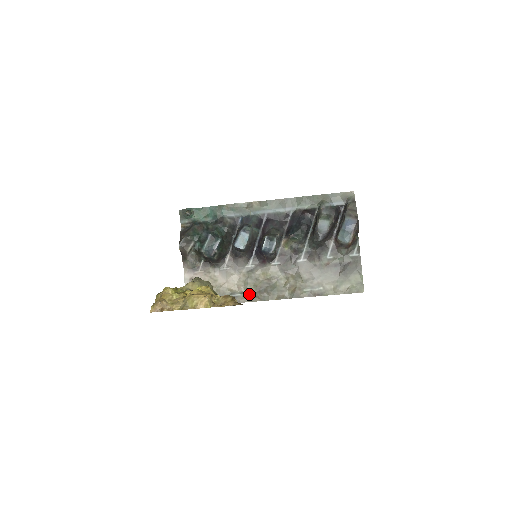
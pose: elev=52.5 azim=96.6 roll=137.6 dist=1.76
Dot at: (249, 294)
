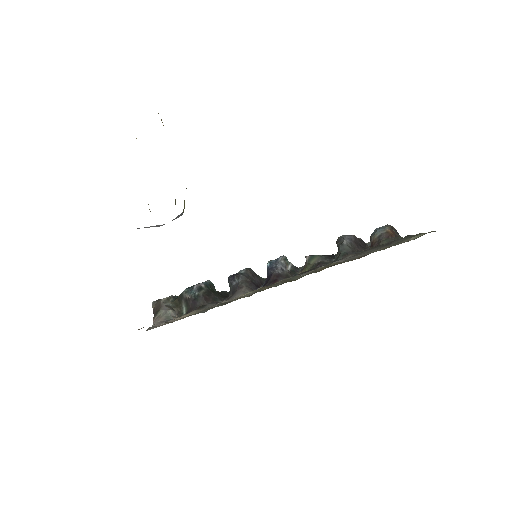
Dot at: (251, 295)
